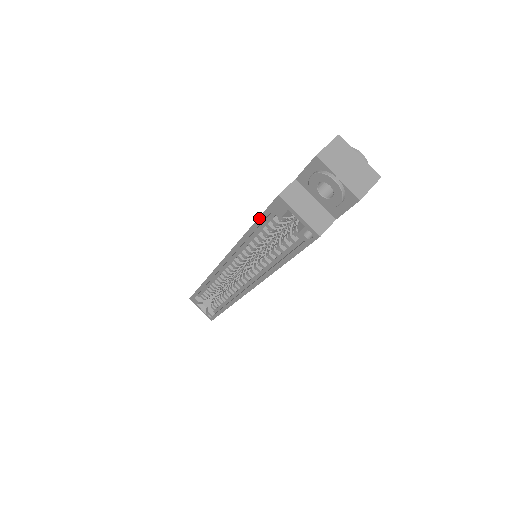
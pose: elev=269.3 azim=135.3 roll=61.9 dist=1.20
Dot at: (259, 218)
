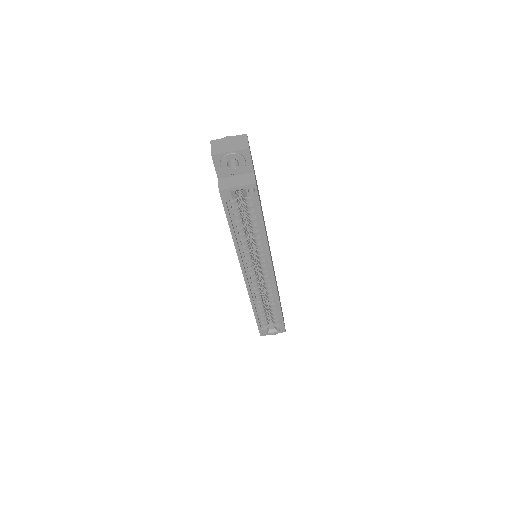
Dot at: (227, 217)
